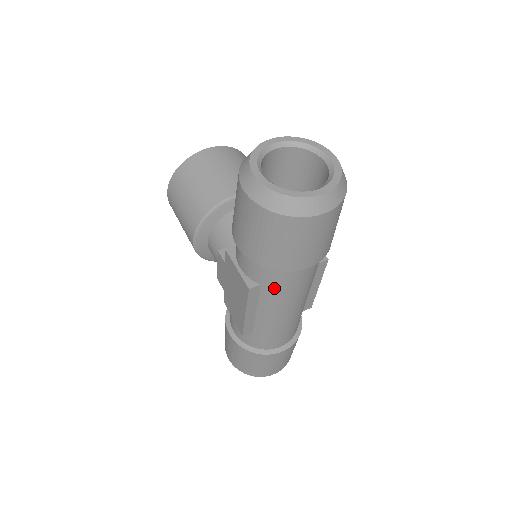
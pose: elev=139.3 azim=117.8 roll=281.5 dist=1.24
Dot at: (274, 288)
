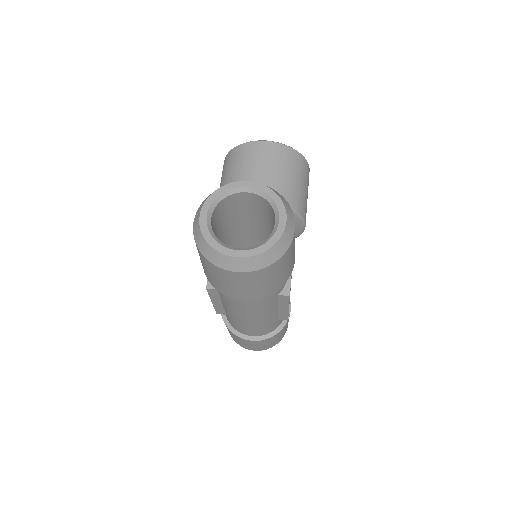
Dot at: (225, 298)
